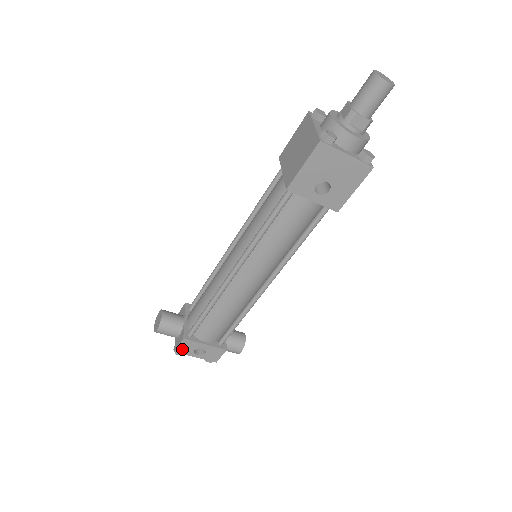
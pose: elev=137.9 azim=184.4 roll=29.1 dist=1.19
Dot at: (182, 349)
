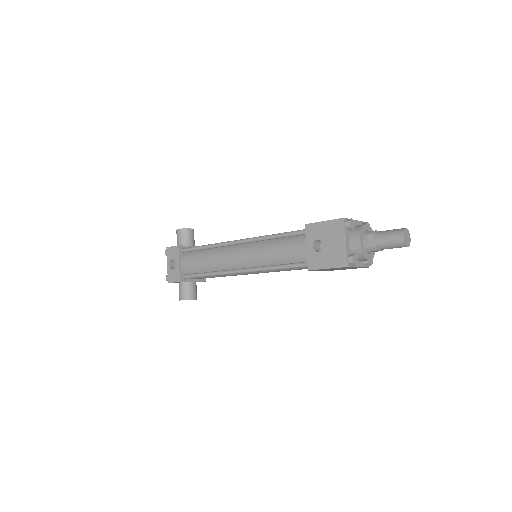
Dot at: (170, 251)
